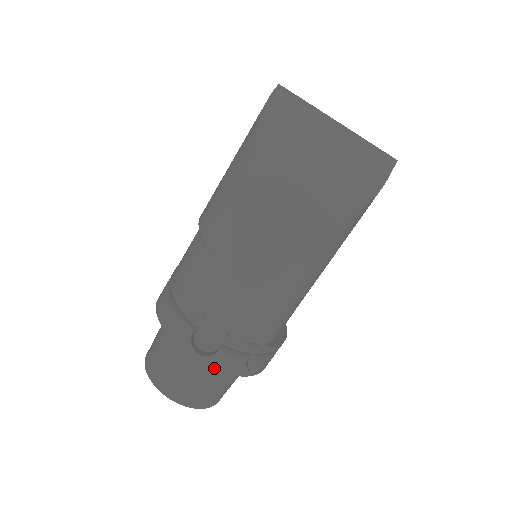
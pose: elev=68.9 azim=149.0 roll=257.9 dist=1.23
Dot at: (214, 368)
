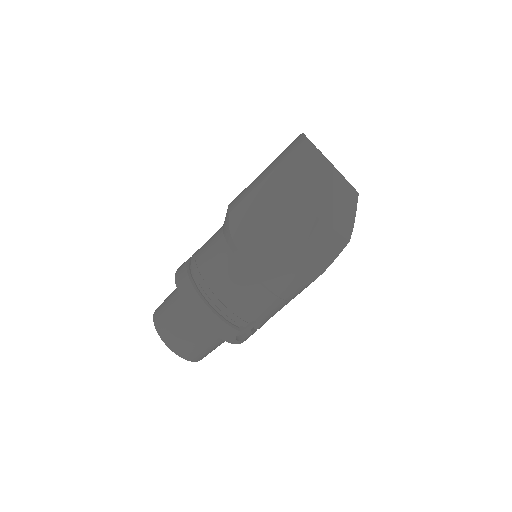
Dot at: occluded
